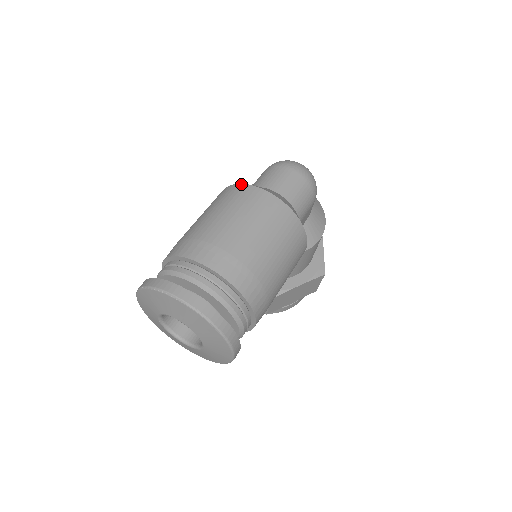
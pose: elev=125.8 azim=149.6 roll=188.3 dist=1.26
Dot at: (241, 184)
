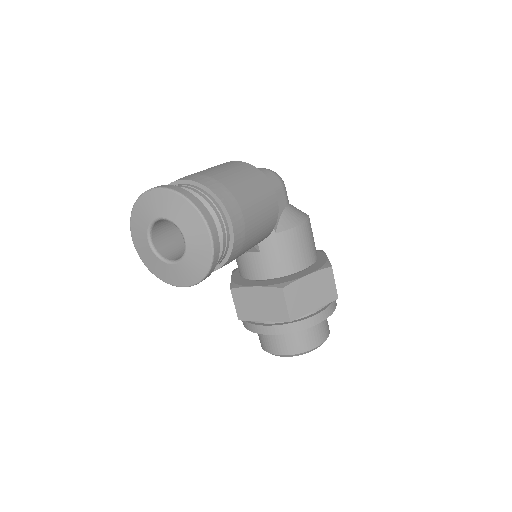
Dot at: occluded
